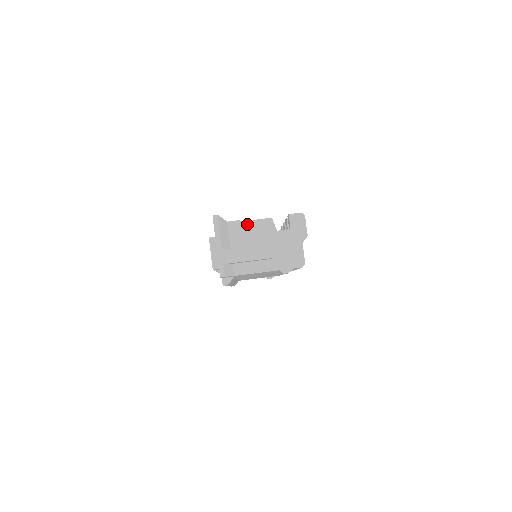
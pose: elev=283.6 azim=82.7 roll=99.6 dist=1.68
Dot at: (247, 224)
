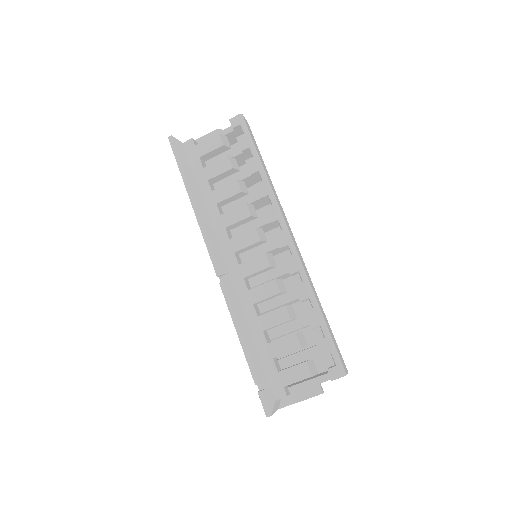
Dot at: occluded
